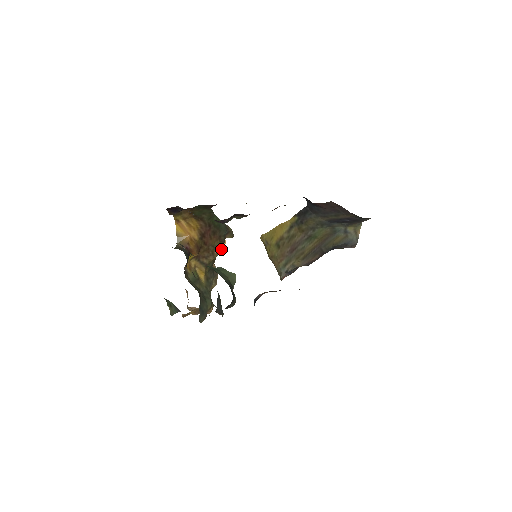
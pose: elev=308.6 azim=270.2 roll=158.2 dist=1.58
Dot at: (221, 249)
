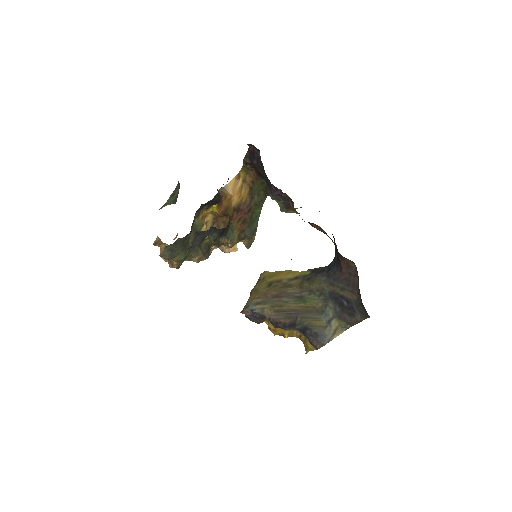
Dot at: (232, 241)
